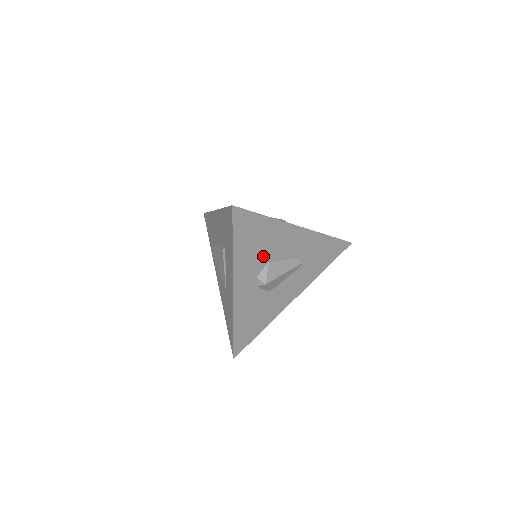
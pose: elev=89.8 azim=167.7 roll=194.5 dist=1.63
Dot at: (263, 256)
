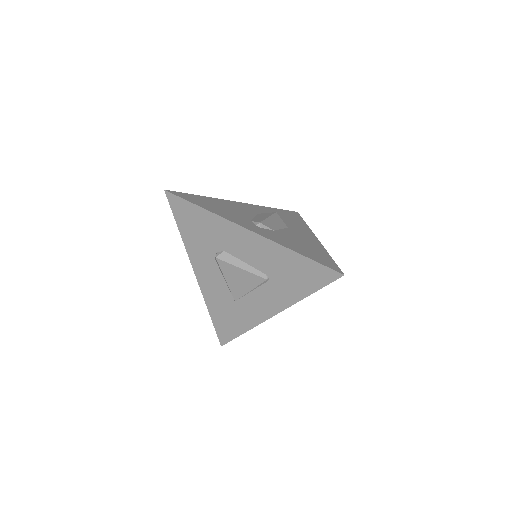
Dot at: occluded
